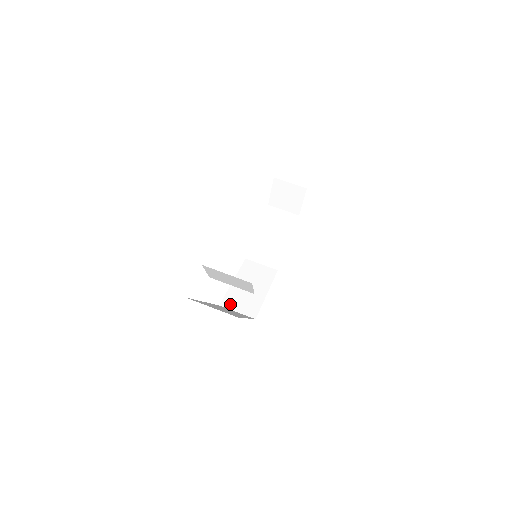
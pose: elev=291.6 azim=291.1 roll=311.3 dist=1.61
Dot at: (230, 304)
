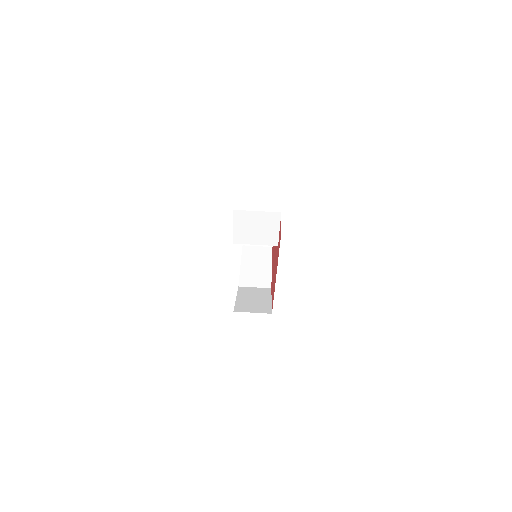
Dot at: (243, 309)
